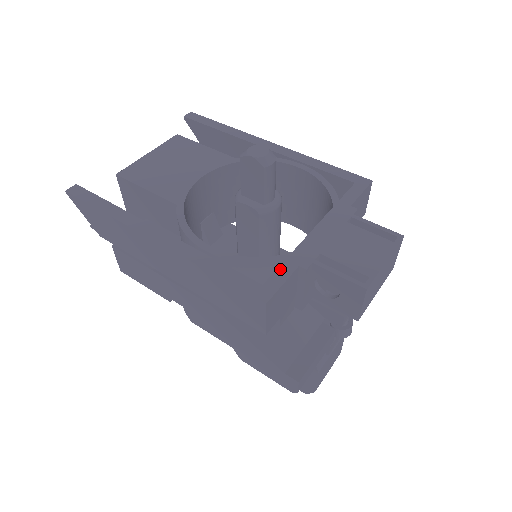
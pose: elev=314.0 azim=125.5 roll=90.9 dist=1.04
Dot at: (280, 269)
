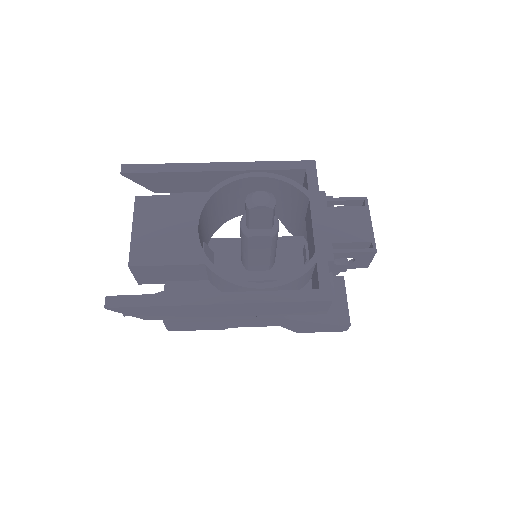
Dot at: (319, 271)
